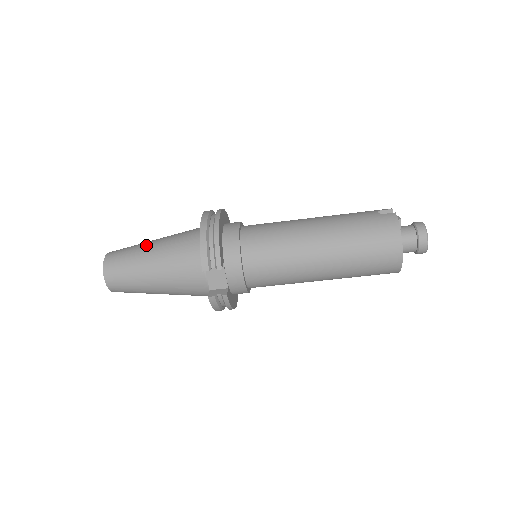
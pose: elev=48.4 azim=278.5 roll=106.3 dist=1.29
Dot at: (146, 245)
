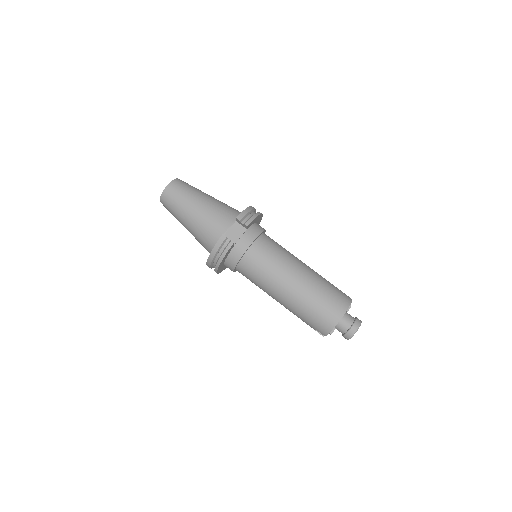
Dot at: occluded
